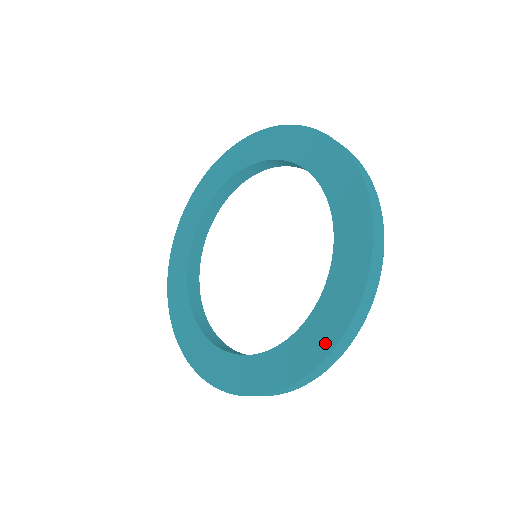
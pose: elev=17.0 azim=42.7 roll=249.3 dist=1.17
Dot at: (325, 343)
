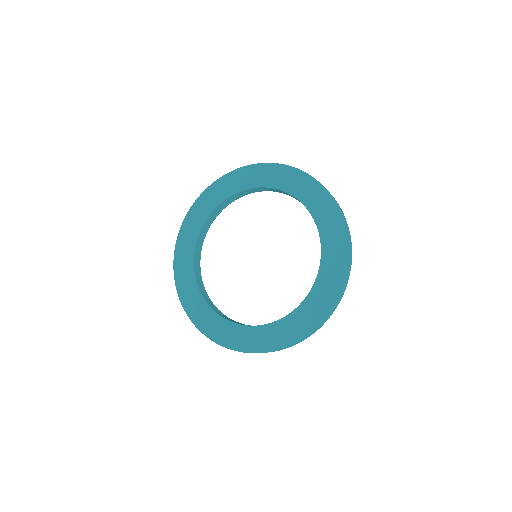
Dot at: (286, 339)
